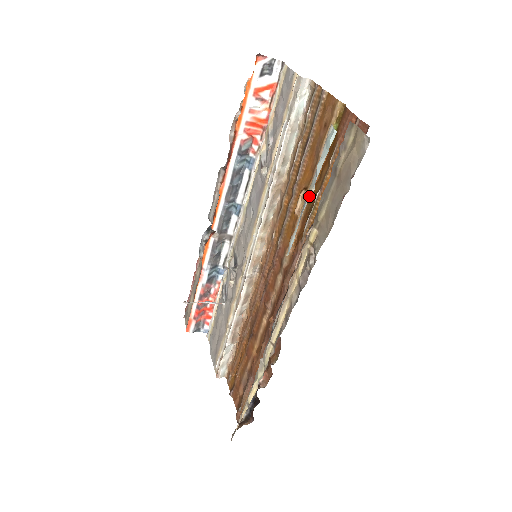
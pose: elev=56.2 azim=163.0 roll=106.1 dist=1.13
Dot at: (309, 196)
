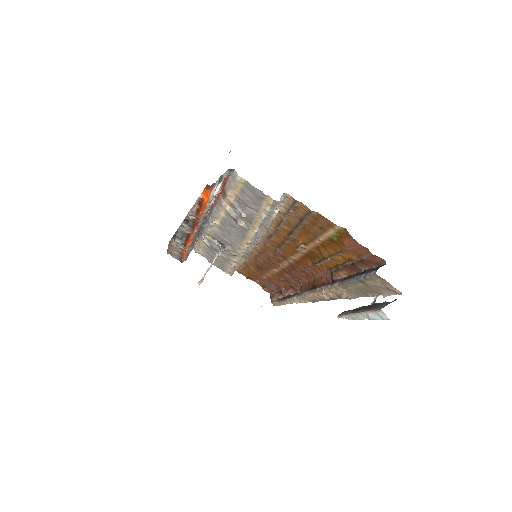
Dot at: (362, 319)
